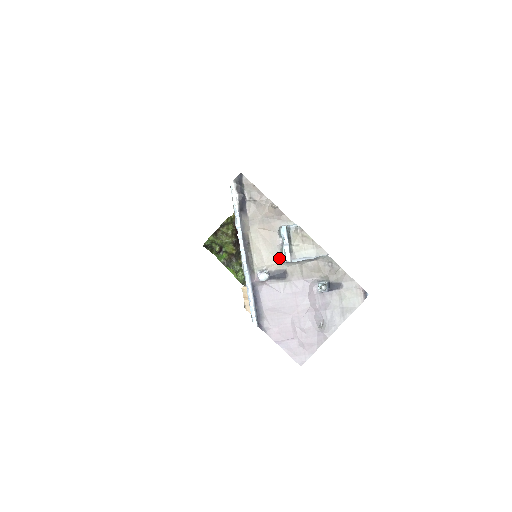
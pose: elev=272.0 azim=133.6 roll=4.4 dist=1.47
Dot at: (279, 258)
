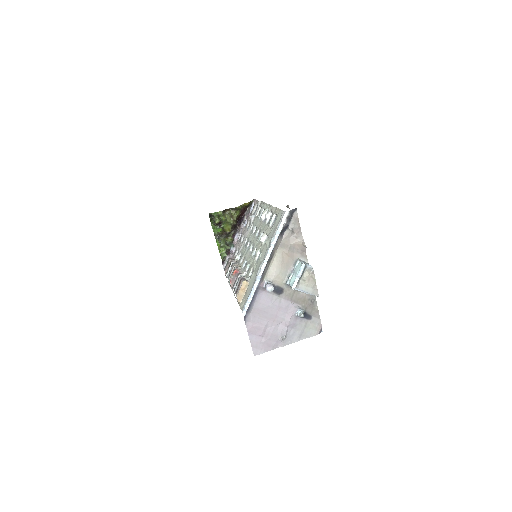
Dot at: (284, 279)
